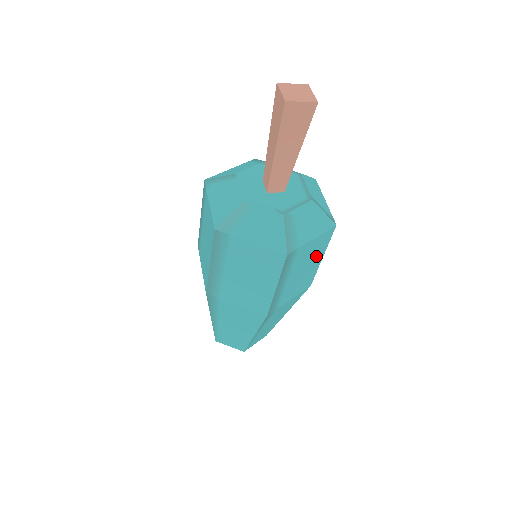
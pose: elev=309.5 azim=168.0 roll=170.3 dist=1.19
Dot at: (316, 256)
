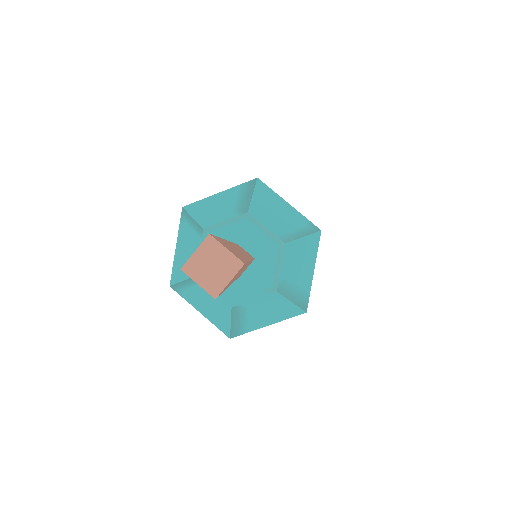
Dot at: occluded
